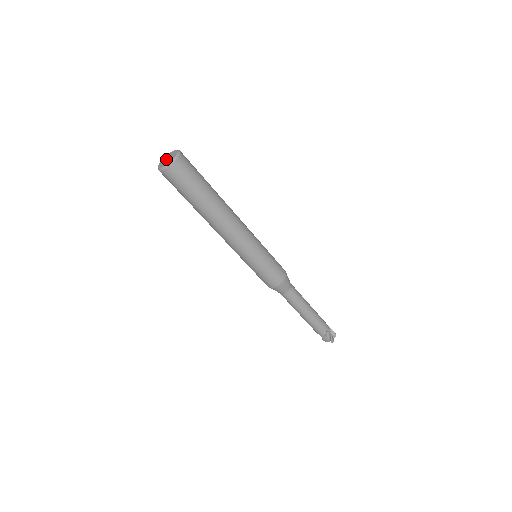
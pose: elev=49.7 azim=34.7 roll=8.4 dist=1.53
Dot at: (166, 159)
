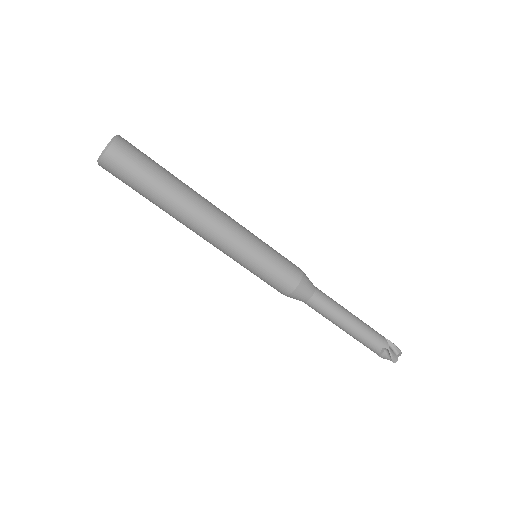
Dot at: occluded
